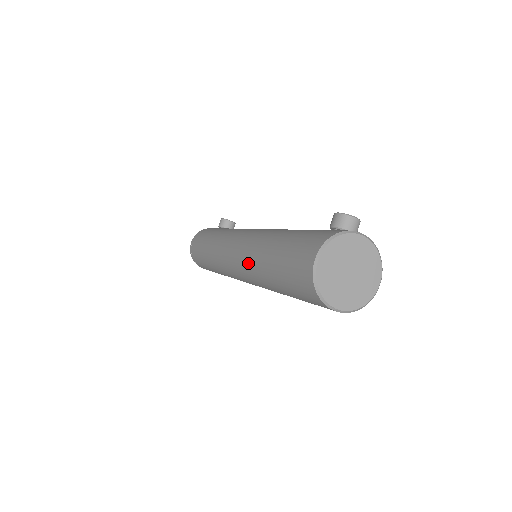
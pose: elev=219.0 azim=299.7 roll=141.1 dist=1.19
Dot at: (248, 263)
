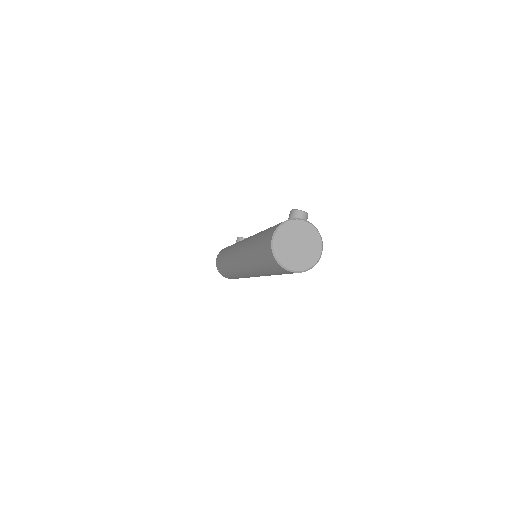
Dot at: (244, 256)
